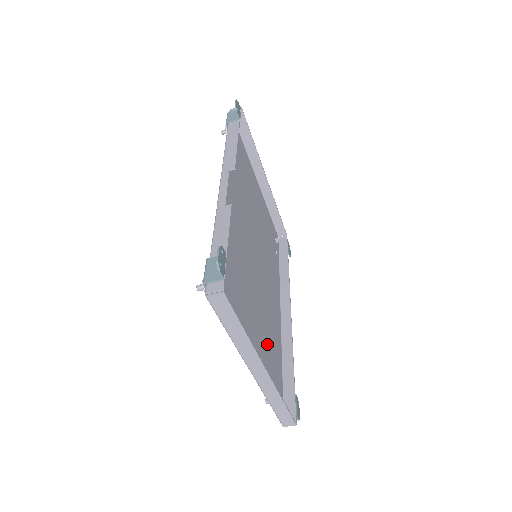
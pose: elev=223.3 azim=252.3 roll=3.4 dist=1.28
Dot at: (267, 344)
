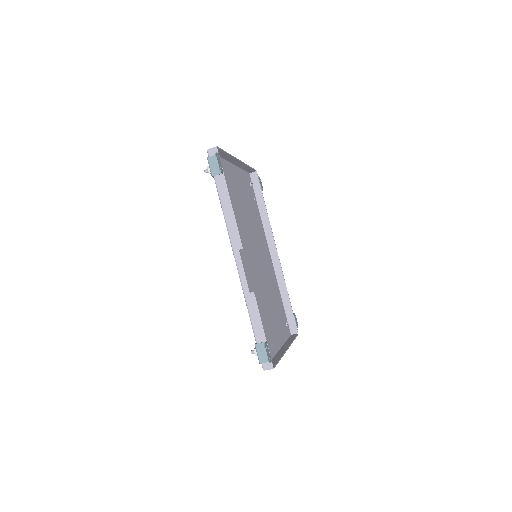
Dot at: (275, 306)
